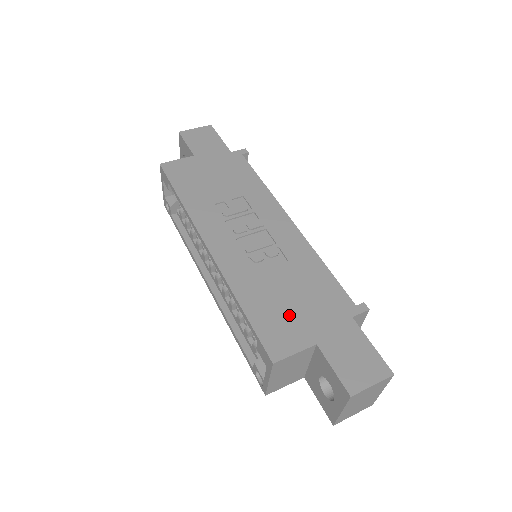
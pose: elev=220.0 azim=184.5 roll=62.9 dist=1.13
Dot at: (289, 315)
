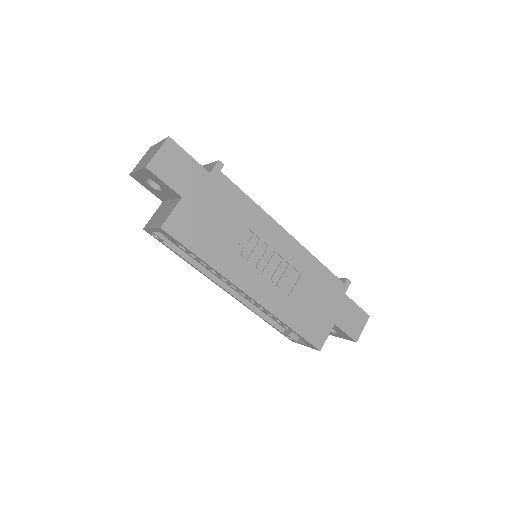
Dot at: (316, 315)
